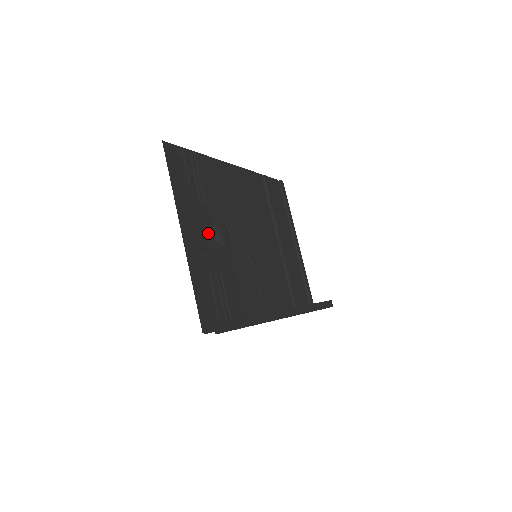
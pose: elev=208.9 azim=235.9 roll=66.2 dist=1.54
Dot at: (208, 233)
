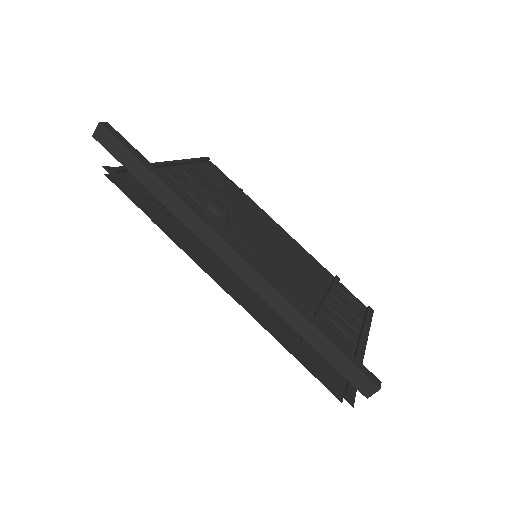
Dot at: (202, 196)
